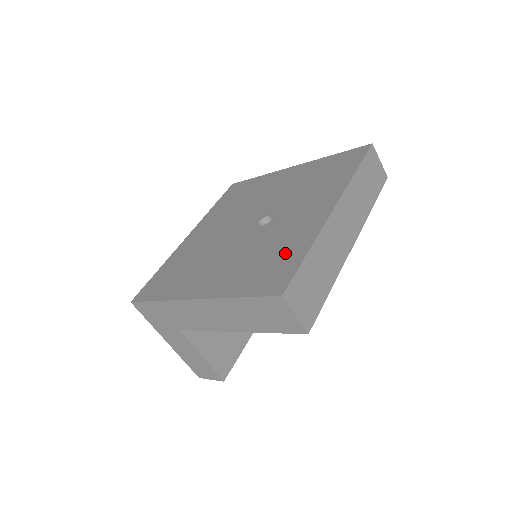
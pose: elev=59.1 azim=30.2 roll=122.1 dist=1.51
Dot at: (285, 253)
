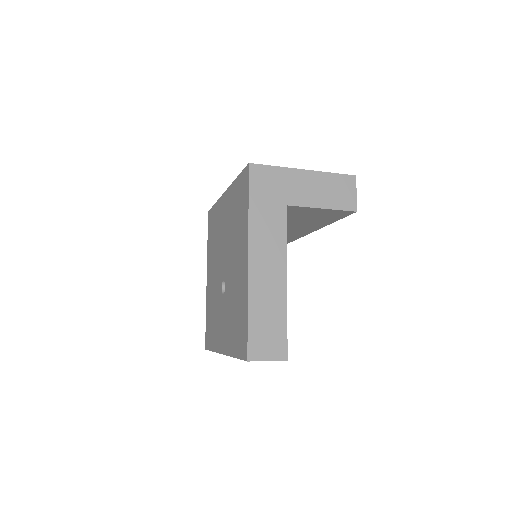
Dot at: (212, 333)
